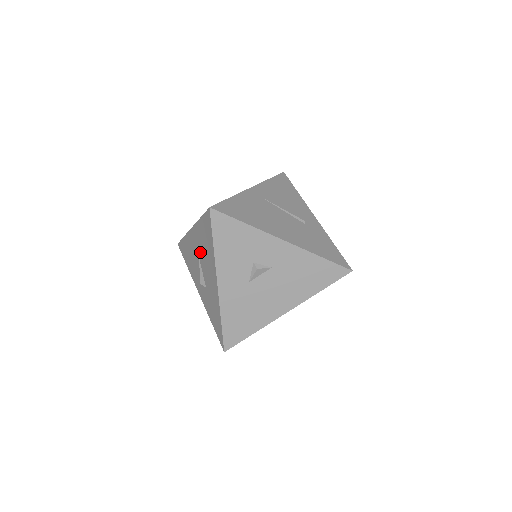
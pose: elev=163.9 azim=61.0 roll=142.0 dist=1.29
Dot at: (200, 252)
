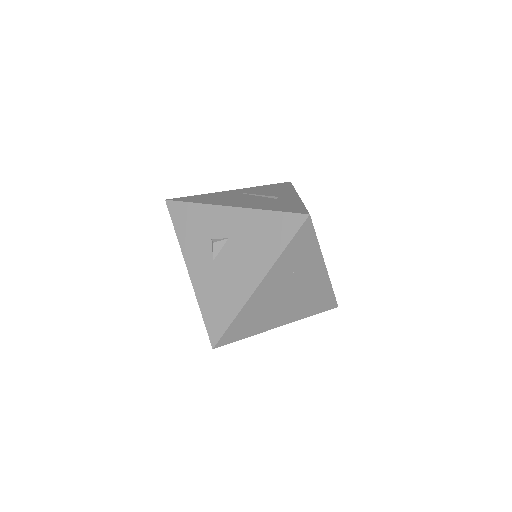
Dot at: occluded
